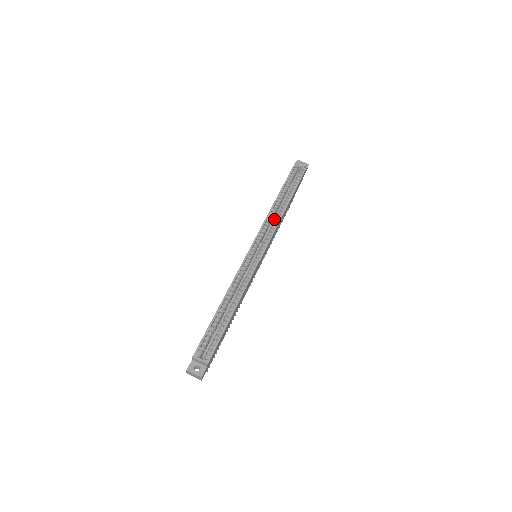
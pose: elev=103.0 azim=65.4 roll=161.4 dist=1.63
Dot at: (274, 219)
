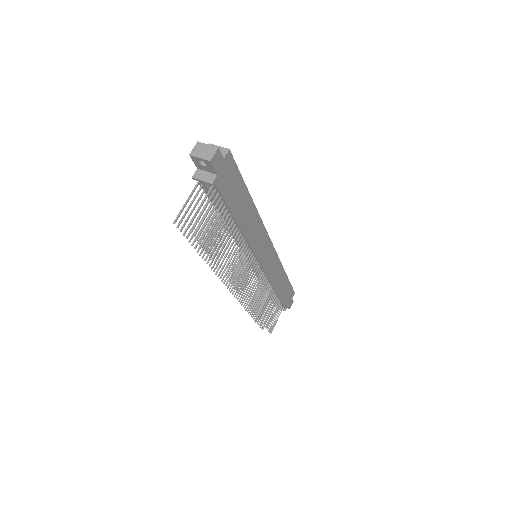
Dot at: occluded
